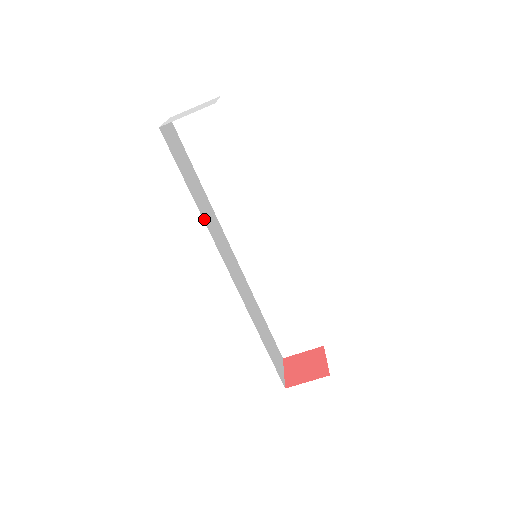
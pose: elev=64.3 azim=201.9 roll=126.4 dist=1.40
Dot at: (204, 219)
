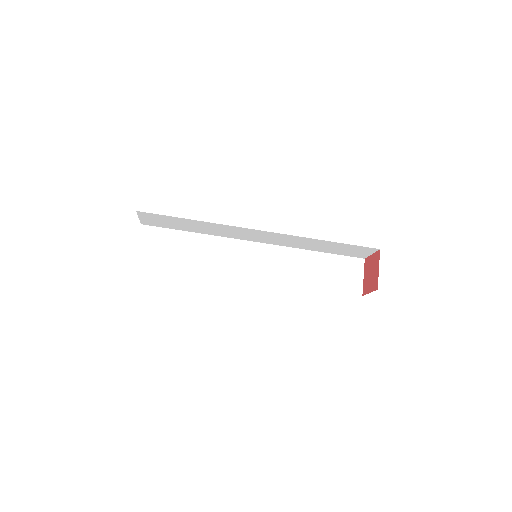
Dot at: occluded
